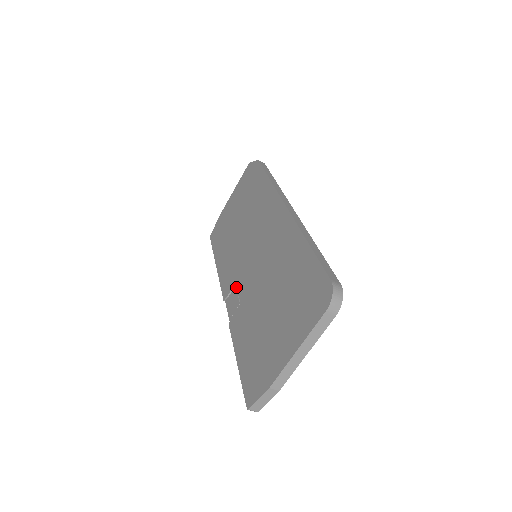
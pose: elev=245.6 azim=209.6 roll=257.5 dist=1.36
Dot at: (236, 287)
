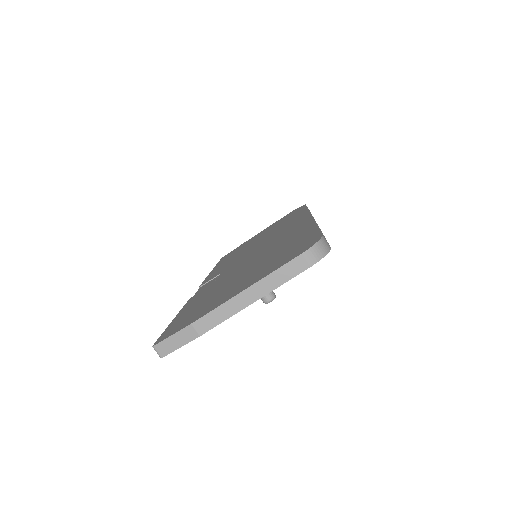
Dot at: occluded
